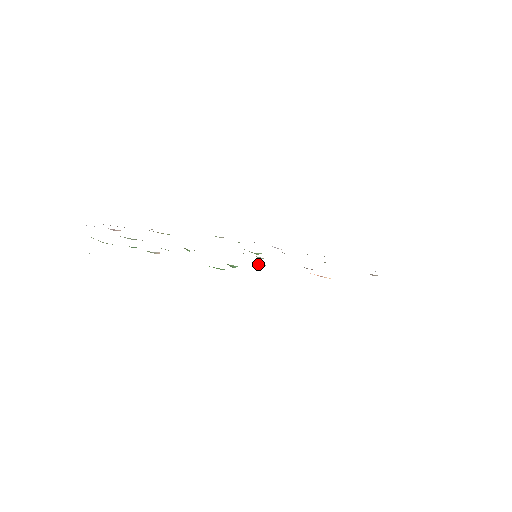
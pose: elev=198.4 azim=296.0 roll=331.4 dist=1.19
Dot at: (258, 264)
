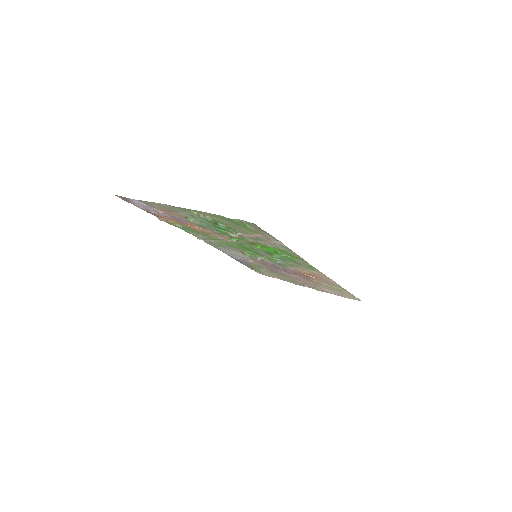
Dot at: (277, 260)
